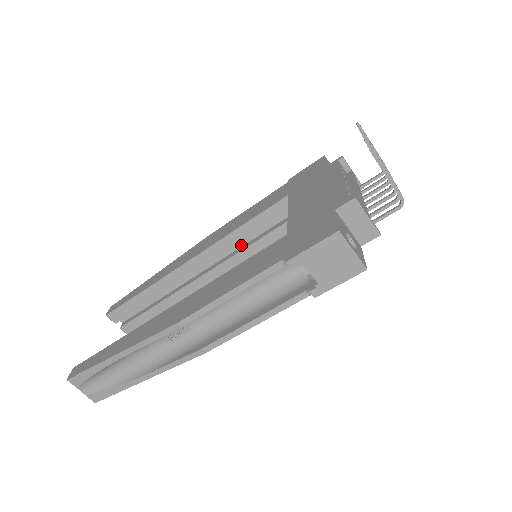
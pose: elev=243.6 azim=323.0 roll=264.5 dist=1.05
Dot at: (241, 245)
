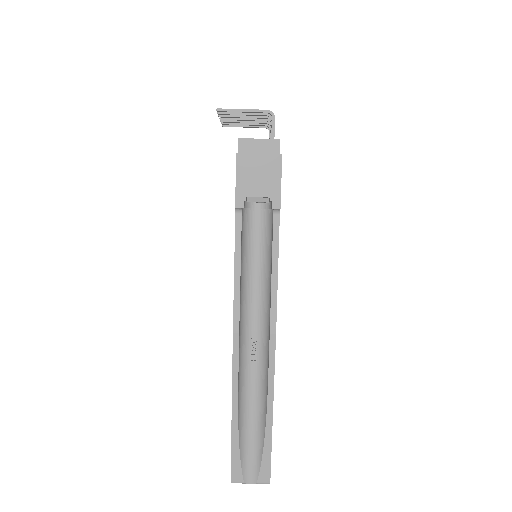
Dot at: occluded
